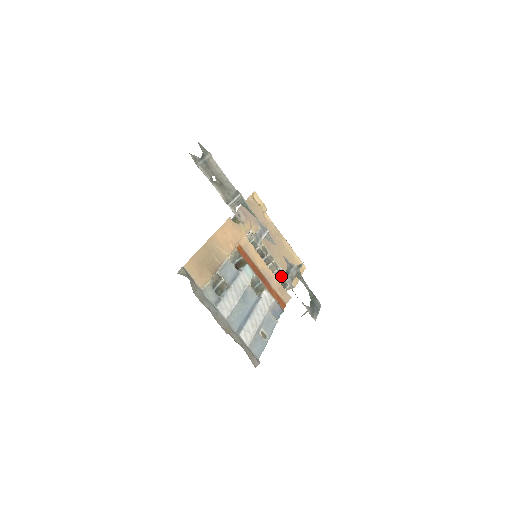
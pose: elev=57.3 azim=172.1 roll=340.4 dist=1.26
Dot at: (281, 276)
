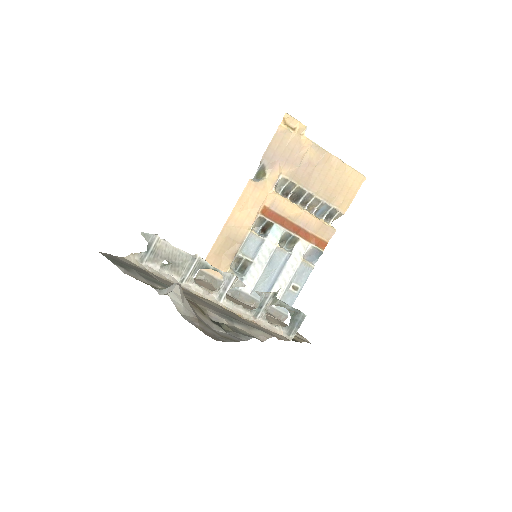
Dot at: (325, 209)
